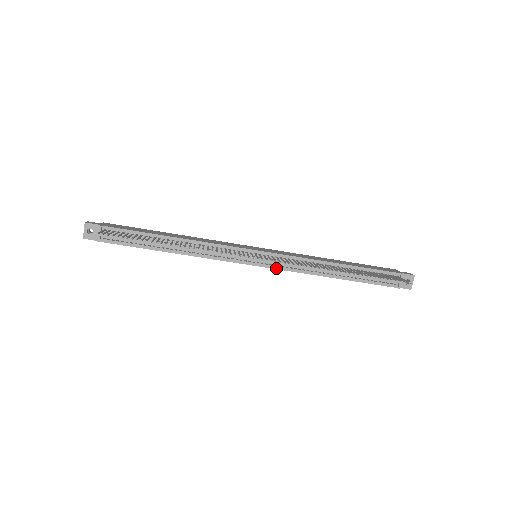
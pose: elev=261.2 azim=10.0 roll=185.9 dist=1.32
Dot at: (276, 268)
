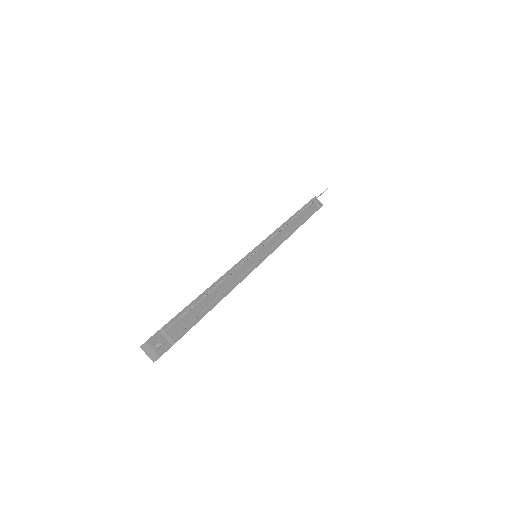
Dot at: (275, 249)
